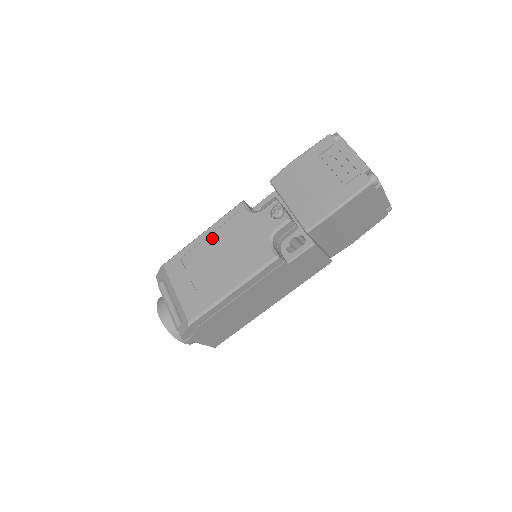
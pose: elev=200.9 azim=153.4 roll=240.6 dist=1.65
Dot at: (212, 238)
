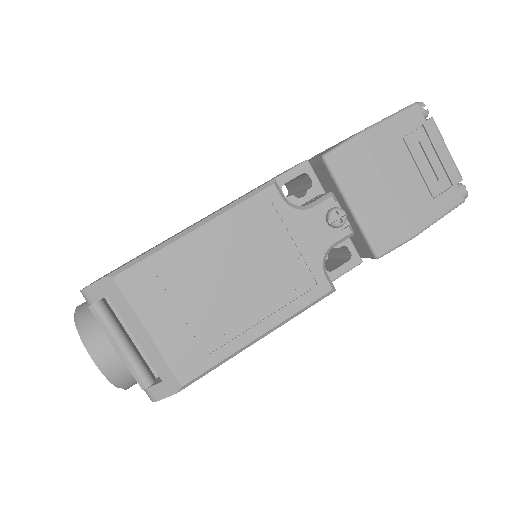
Dot at: (219, 240)
